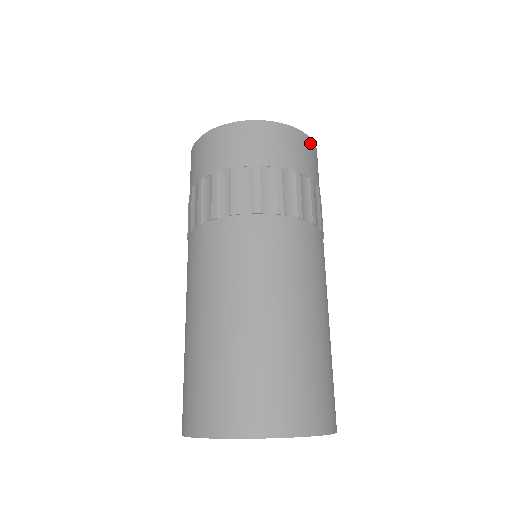
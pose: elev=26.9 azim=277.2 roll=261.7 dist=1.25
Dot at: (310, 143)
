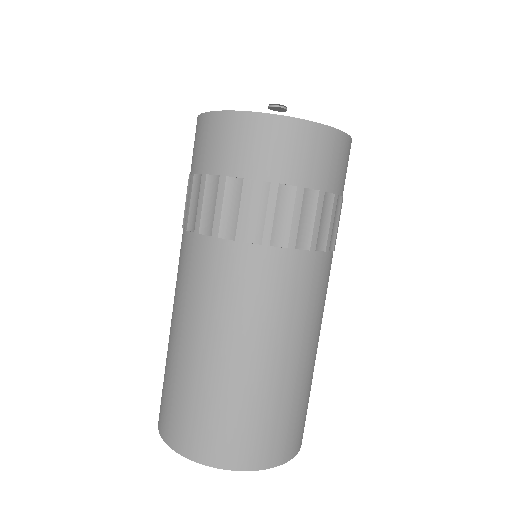
Dot at: (350, 147)
